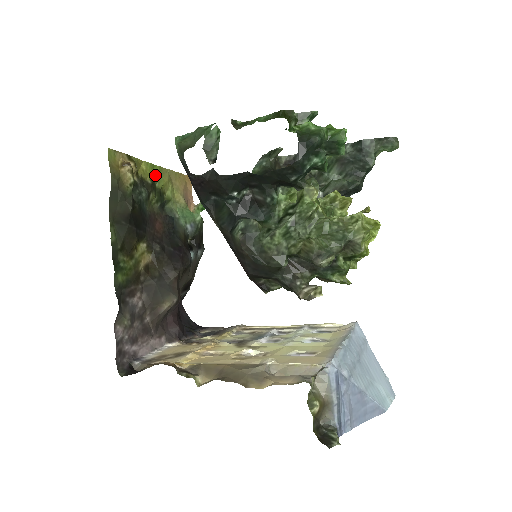
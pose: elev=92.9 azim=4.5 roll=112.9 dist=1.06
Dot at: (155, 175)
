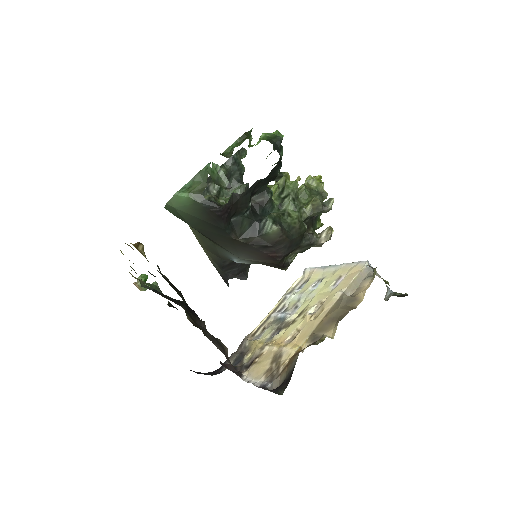
Dot at: occluded
